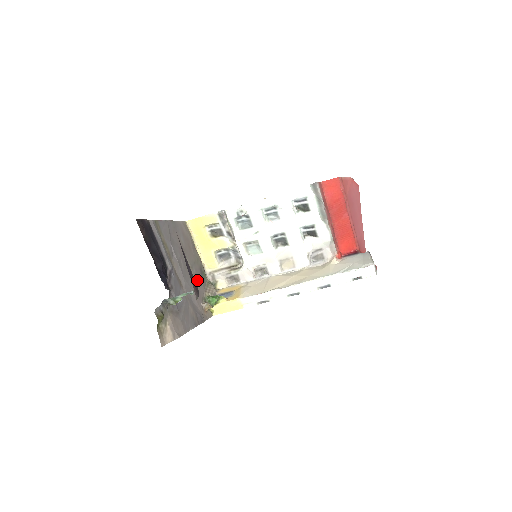
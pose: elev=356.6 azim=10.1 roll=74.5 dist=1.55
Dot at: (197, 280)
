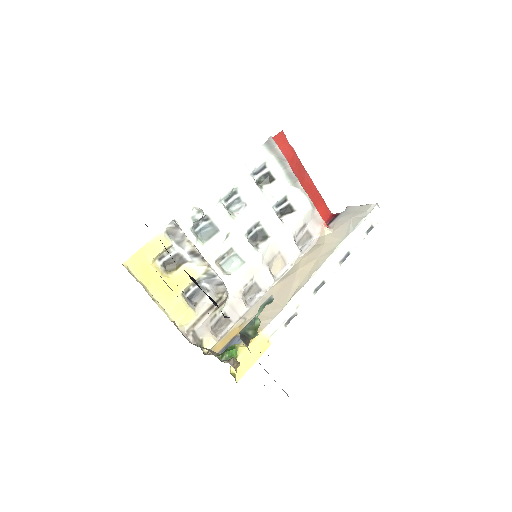
Dot at: occluded
